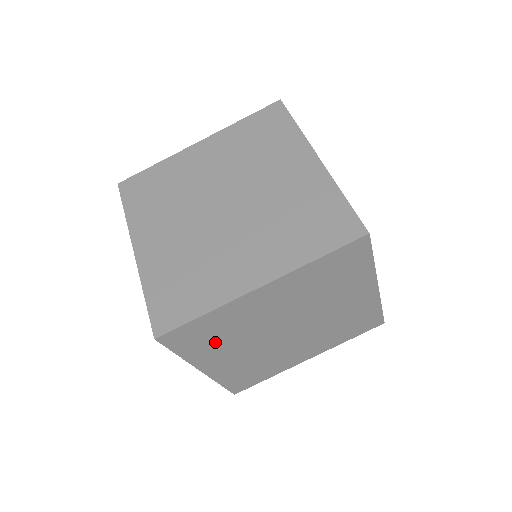
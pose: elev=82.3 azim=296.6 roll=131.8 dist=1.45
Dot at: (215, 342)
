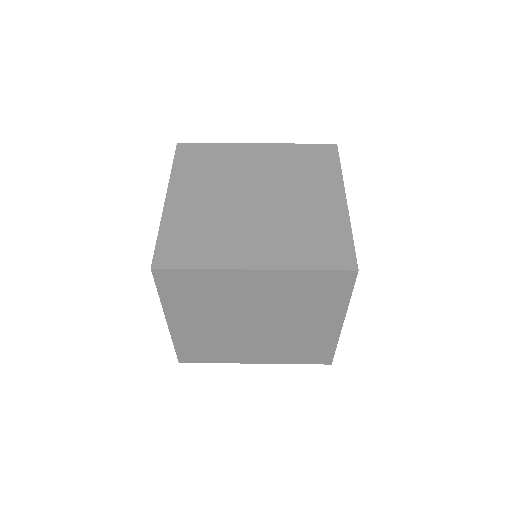
Dot at: (201, 171)
